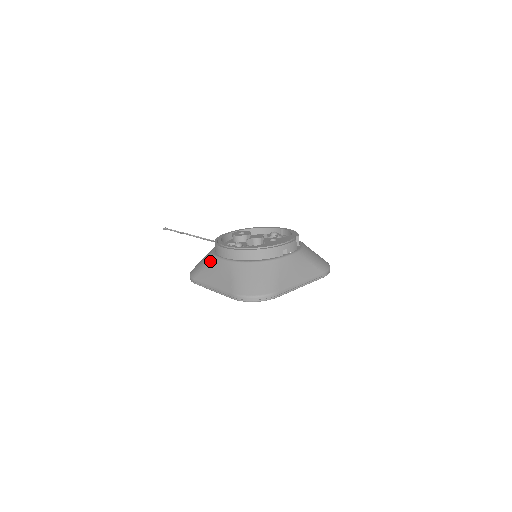
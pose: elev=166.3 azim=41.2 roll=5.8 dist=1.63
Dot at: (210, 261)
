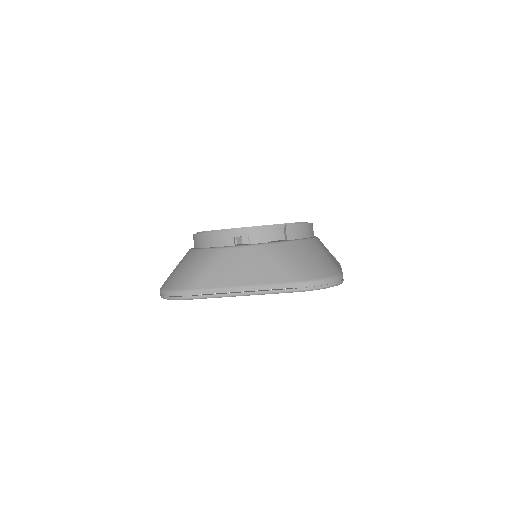
Dot at: occluded
